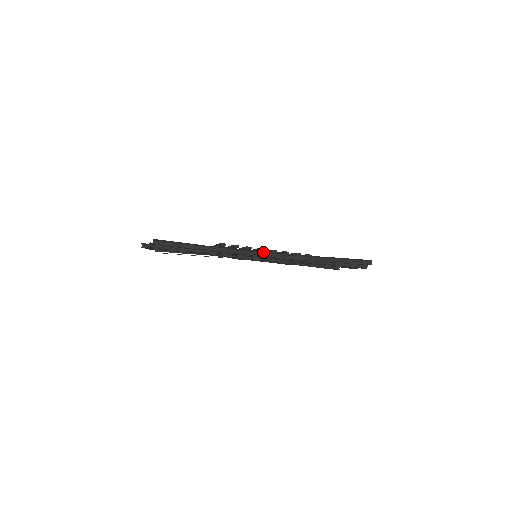
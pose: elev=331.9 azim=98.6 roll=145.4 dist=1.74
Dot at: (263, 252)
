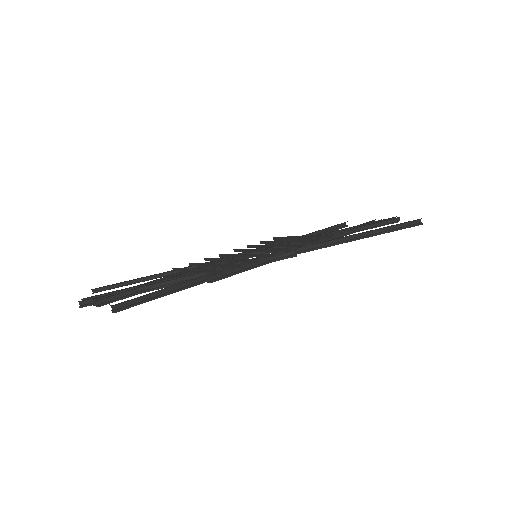
Dot at: occluded
